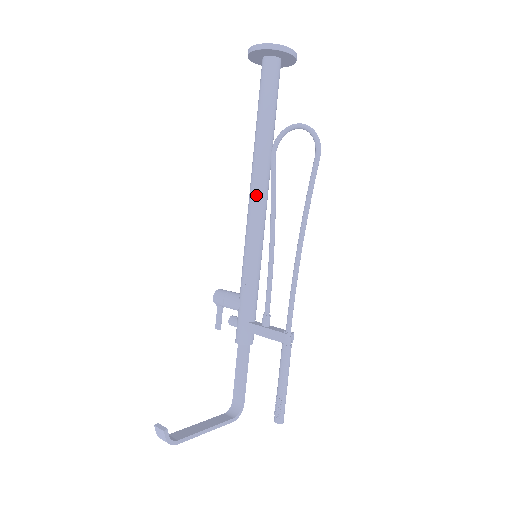
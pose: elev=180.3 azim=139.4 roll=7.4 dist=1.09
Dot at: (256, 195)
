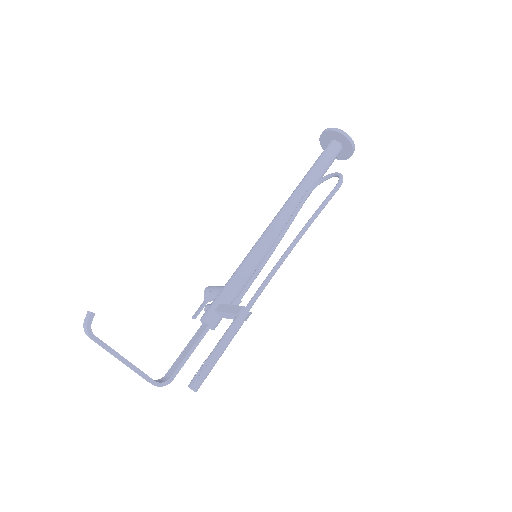
Dot at: (280, 215)
